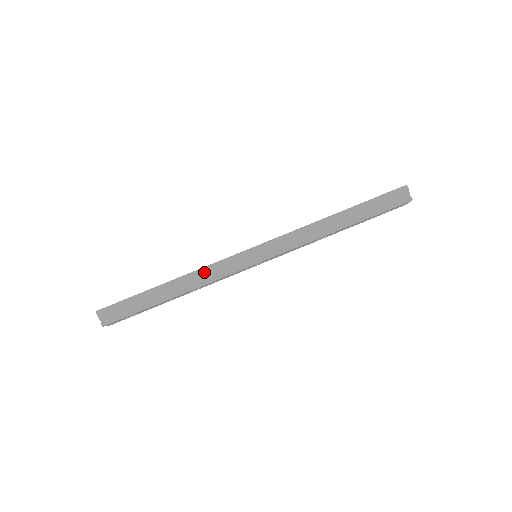
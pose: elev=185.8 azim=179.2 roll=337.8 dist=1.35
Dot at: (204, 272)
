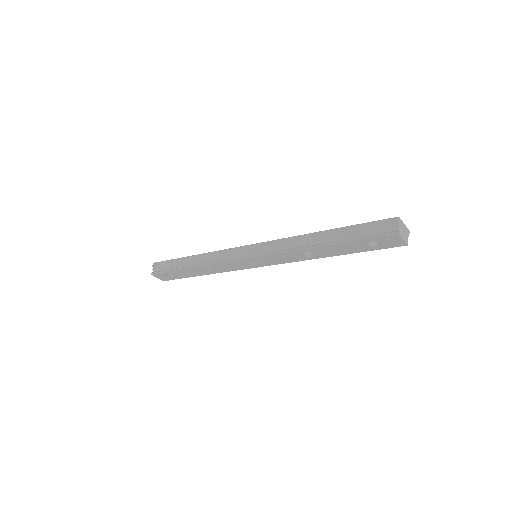
Dot at: (214, 254)
